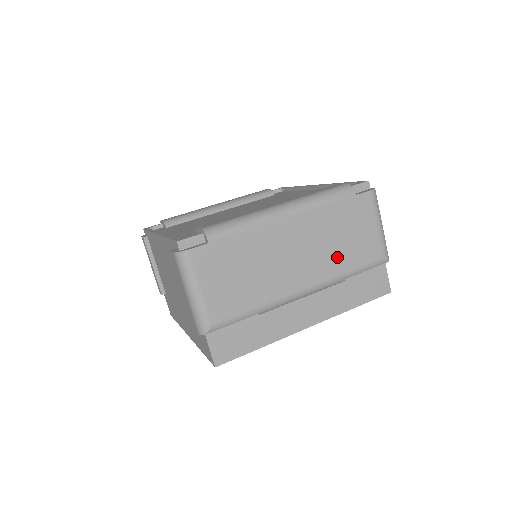
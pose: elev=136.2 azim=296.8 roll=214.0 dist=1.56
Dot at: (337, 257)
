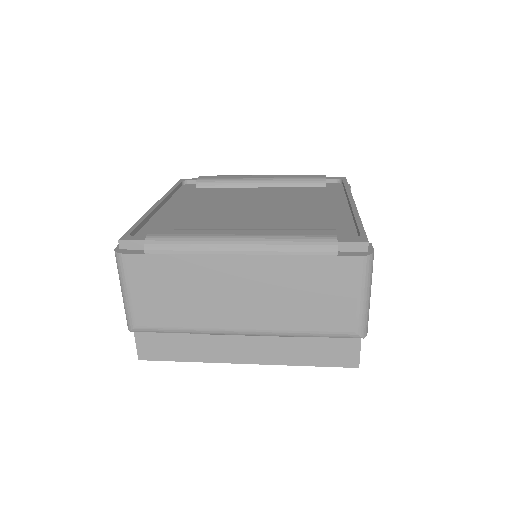
Dot at: (292, 313)
